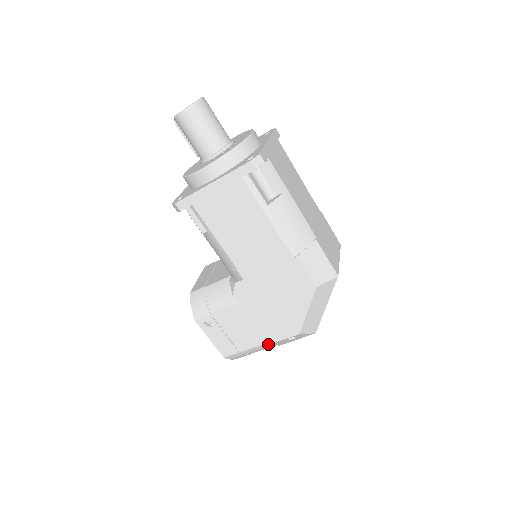
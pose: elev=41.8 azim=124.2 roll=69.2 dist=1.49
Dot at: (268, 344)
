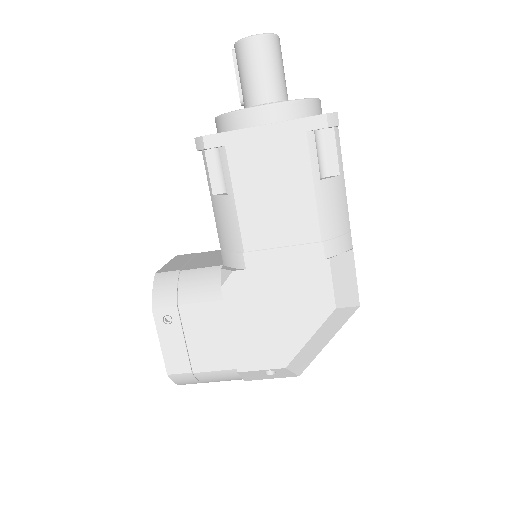
Dot at: (237, 371)
